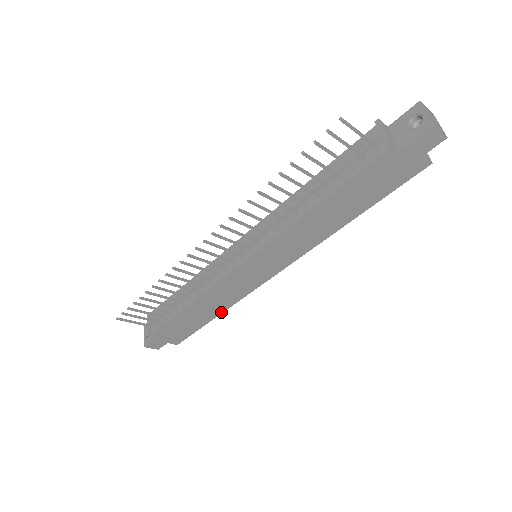
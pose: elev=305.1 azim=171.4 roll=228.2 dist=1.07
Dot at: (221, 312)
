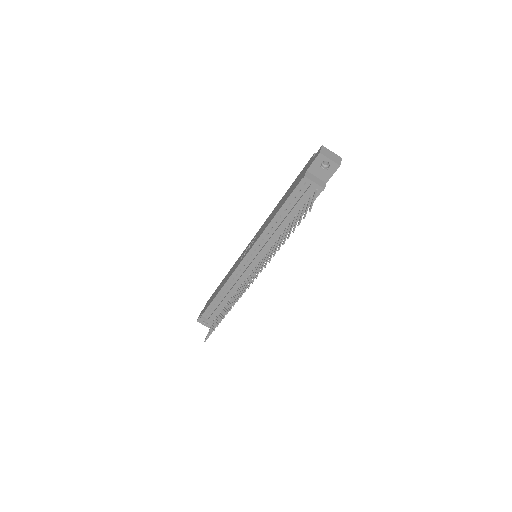
Dot at: occluded
